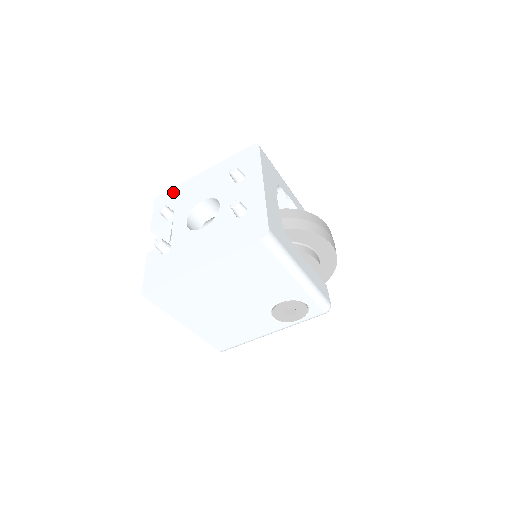
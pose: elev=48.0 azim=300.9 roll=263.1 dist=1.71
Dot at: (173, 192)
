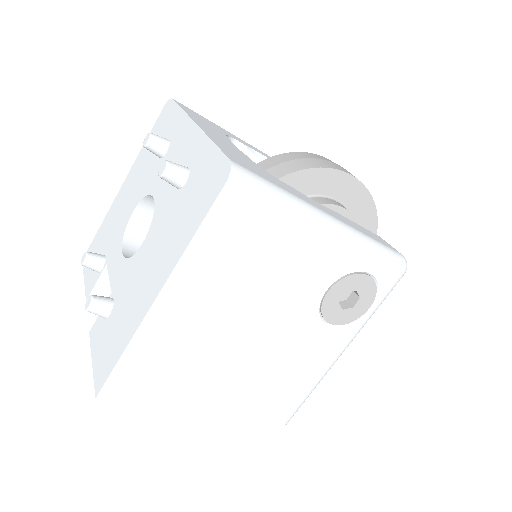
Dot at: (98, 236)
